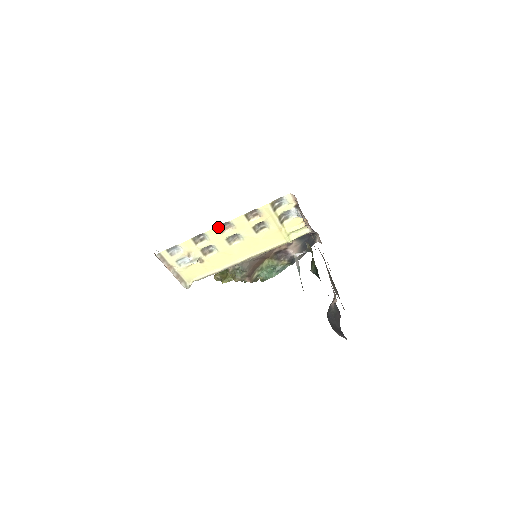
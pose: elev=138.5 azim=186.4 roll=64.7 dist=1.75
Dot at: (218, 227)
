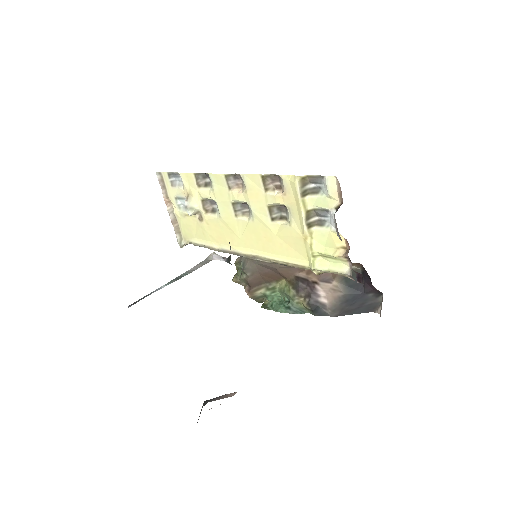
Dot at: (226, 175)
